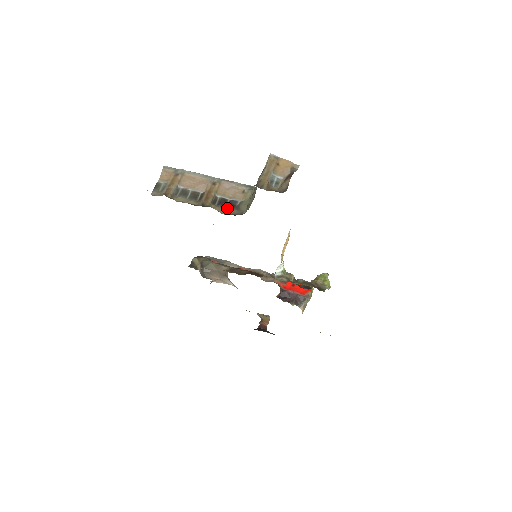
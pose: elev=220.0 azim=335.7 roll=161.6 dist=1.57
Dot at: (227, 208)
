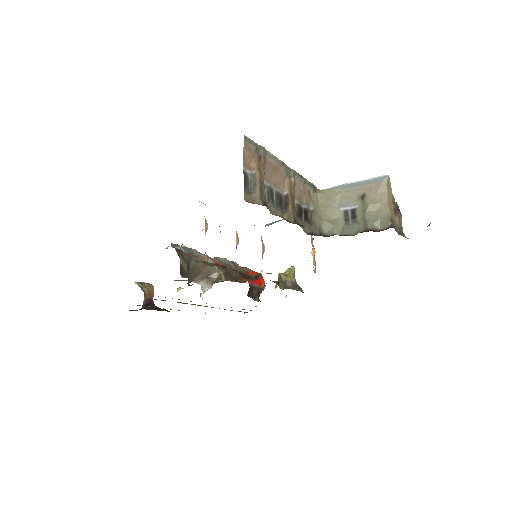
Dot at: (305, 222)
